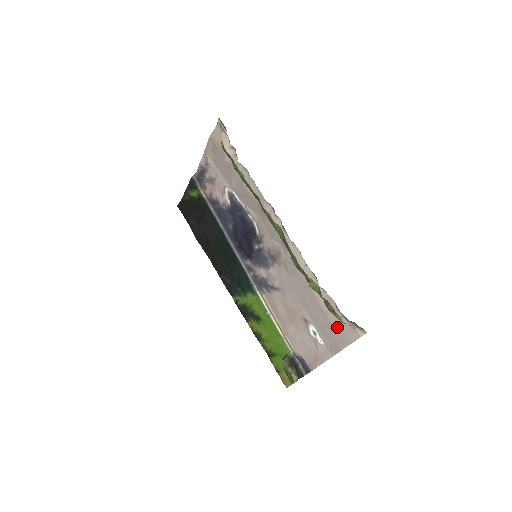
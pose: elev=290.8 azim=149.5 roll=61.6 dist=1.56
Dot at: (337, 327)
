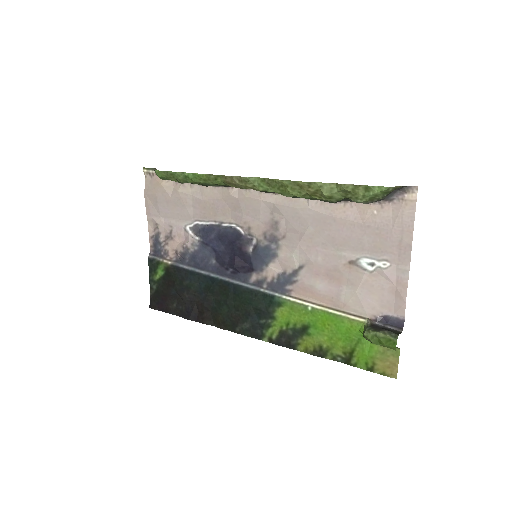
Dot at: (386, 223)
